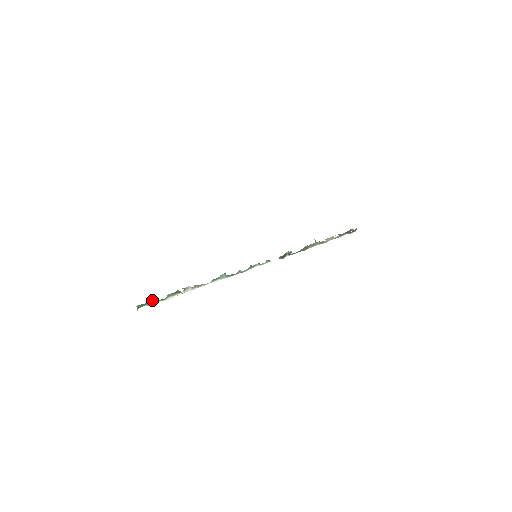
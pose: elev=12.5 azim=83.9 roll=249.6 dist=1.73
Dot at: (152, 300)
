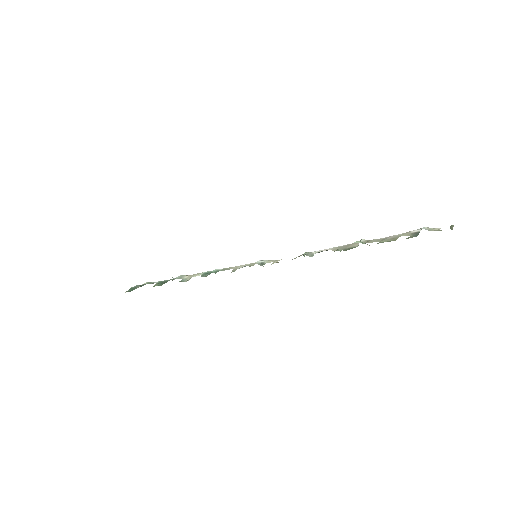
Dot at: (141, 285)
